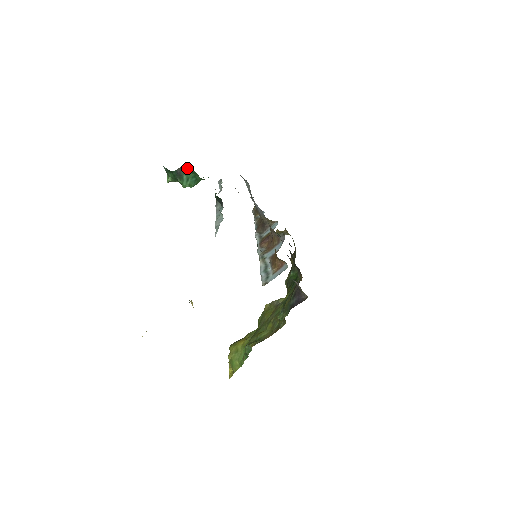
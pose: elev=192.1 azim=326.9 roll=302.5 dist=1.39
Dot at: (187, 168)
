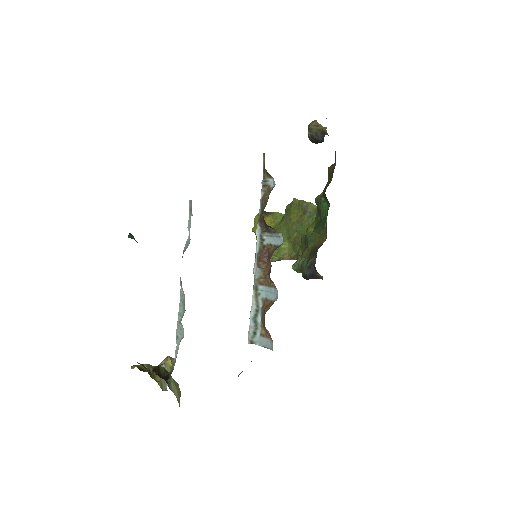
Dot at: occluded
